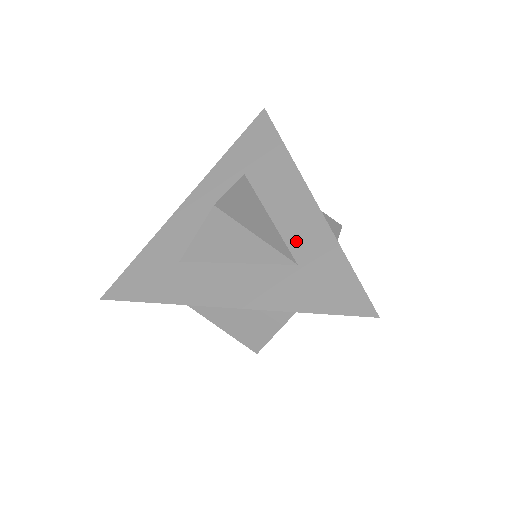
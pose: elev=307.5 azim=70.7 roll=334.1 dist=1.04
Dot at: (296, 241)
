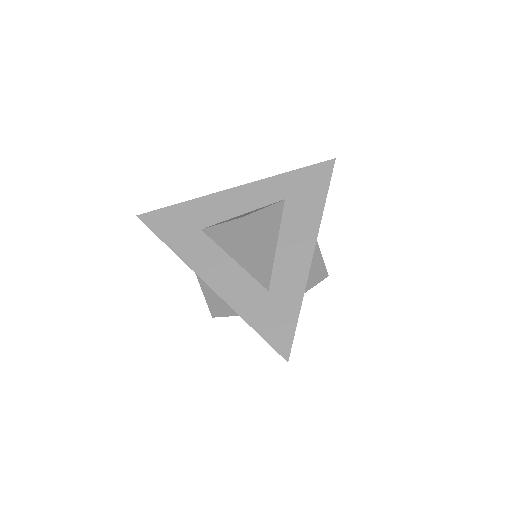
Dot at: (280, 274)
